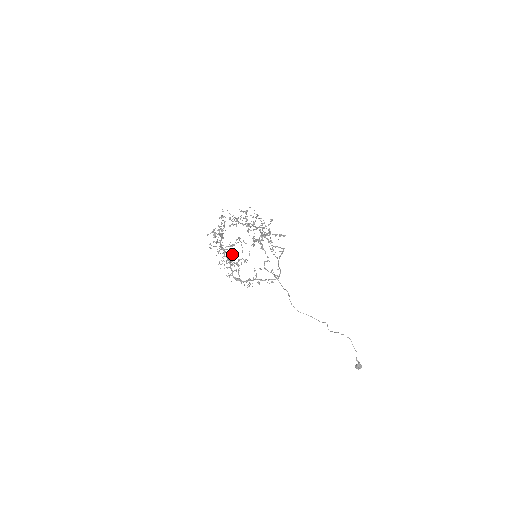
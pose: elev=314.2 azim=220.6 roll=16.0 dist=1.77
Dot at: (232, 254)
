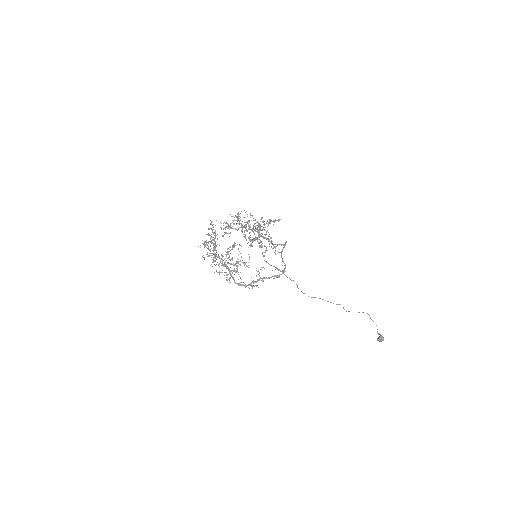
Dot at: occluded
